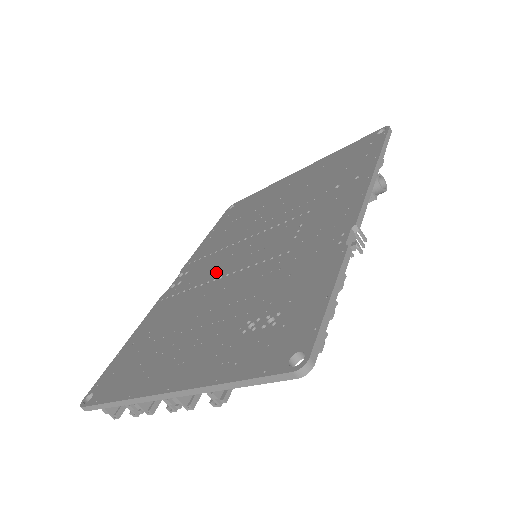
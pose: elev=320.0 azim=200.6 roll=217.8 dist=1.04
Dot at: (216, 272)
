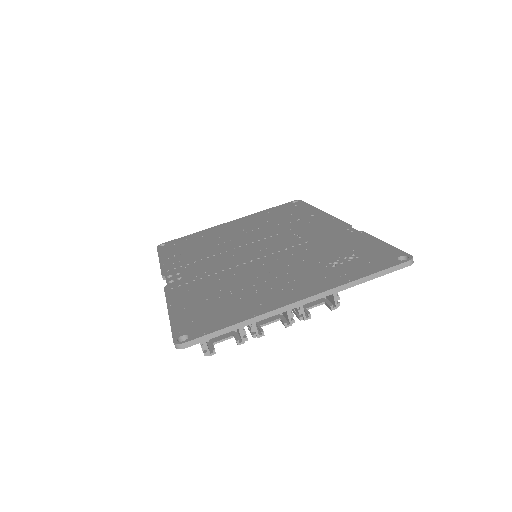
Dot at: (231, 263)
